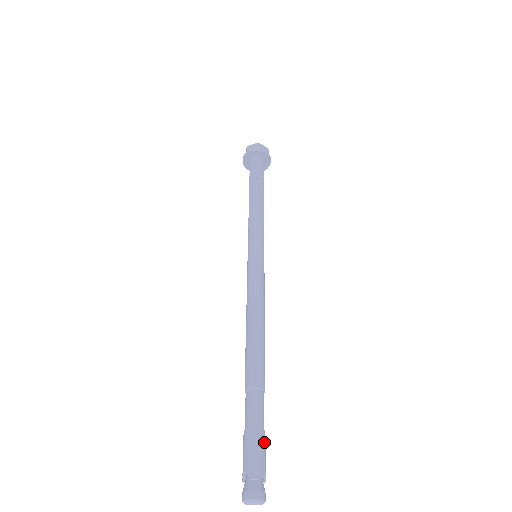
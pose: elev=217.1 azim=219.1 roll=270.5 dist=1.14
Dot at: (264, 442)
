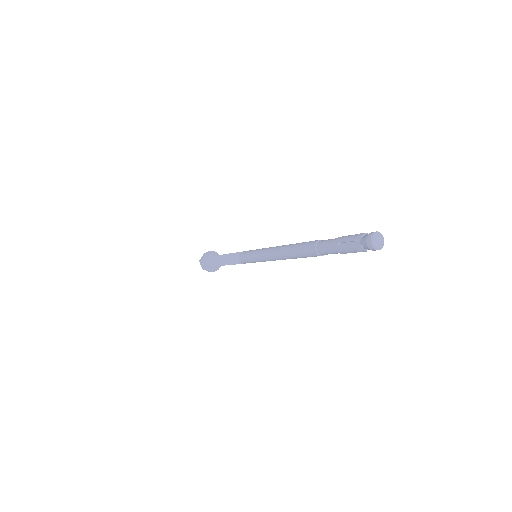
Dot at: occluded
